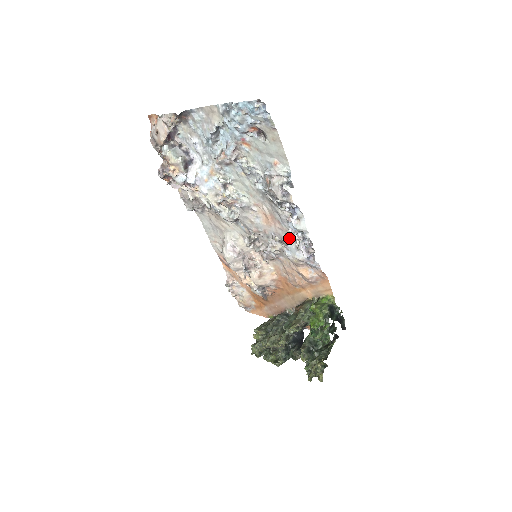
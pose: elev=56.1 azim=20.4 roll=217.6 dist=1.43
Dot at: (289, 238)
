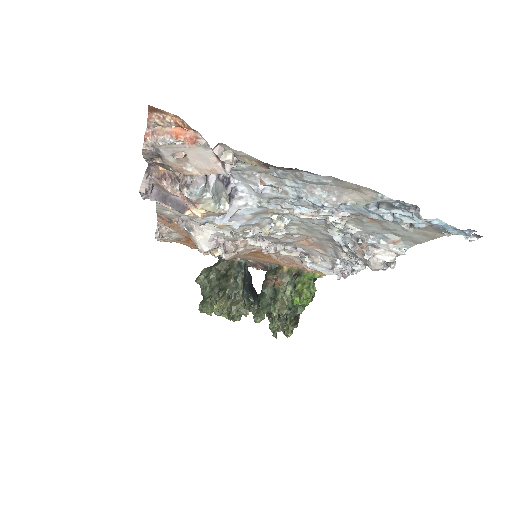
Dot at: (325, 260)
